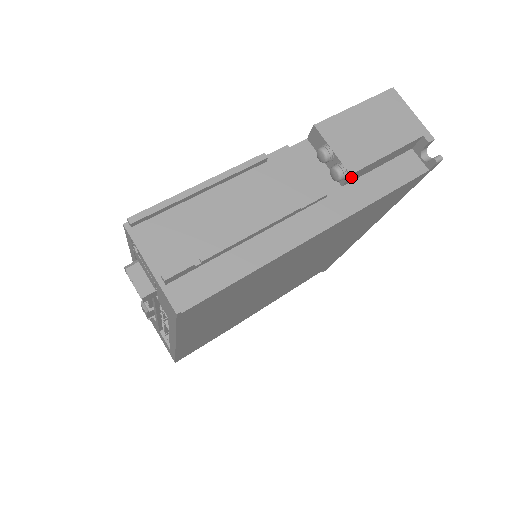
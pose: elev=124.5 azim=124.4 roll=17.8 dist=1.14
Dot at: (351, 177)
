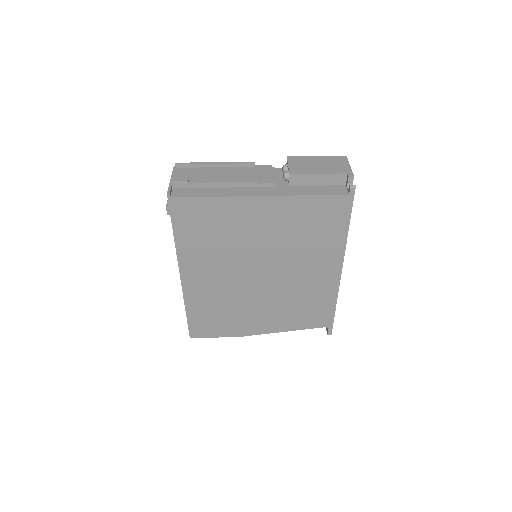
Dot at: (293, 179)
